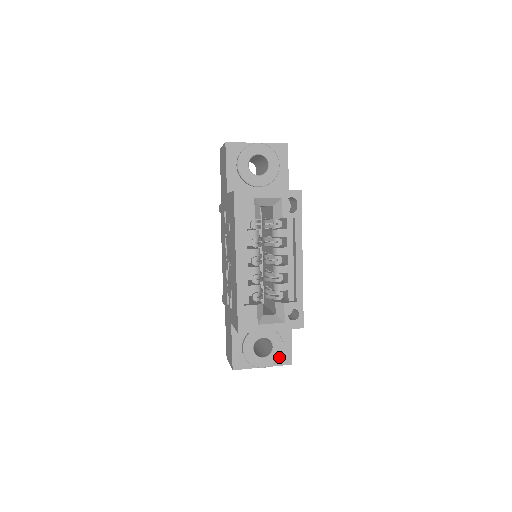
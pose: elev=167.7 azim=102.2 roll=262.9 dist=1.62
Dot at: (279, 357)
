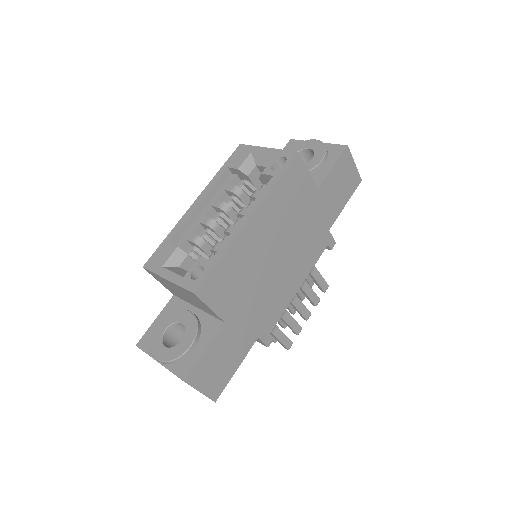
Dot at: (177, 357)
